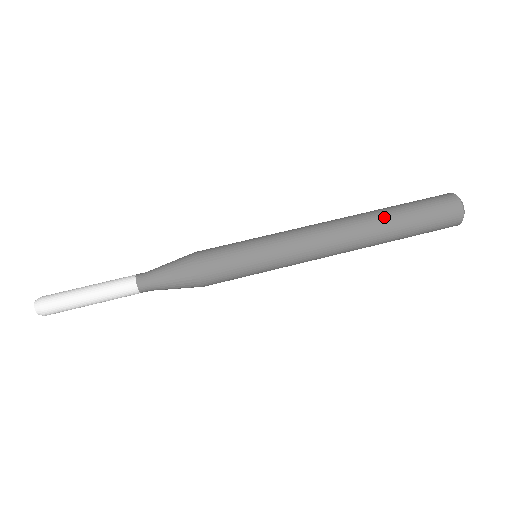
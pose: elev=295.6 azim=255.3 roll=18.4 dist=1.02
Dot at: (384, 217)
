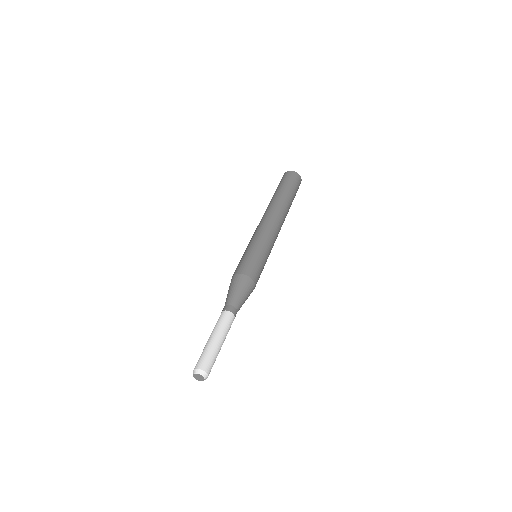
Dot at: (284, 198)
